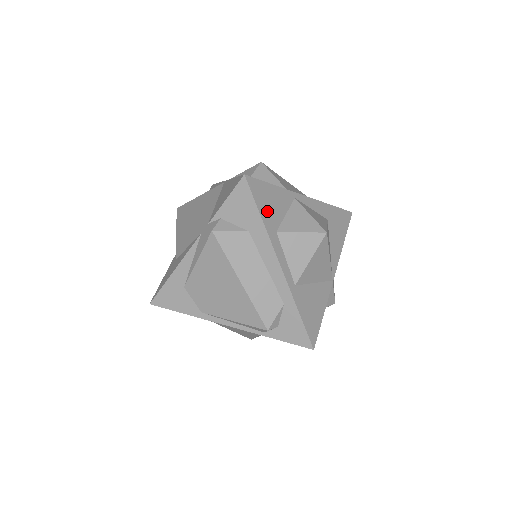
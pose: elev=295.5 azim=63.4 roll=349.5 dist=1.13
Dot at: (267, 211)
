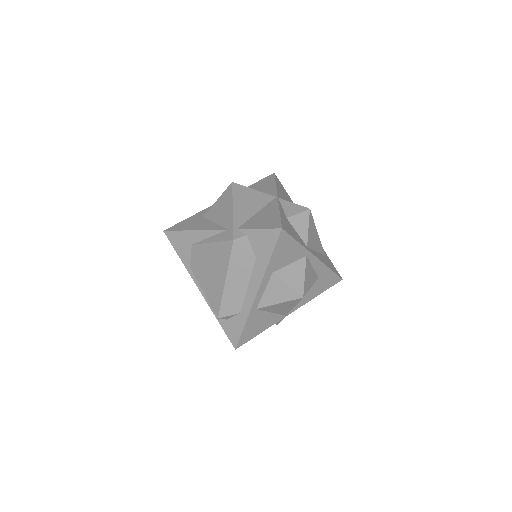
Dot at: (278, 257)
